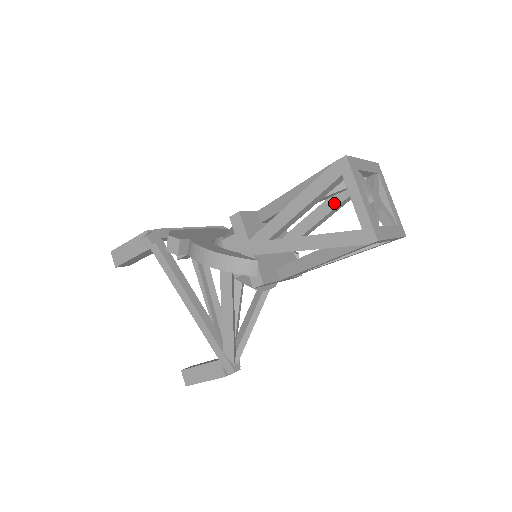
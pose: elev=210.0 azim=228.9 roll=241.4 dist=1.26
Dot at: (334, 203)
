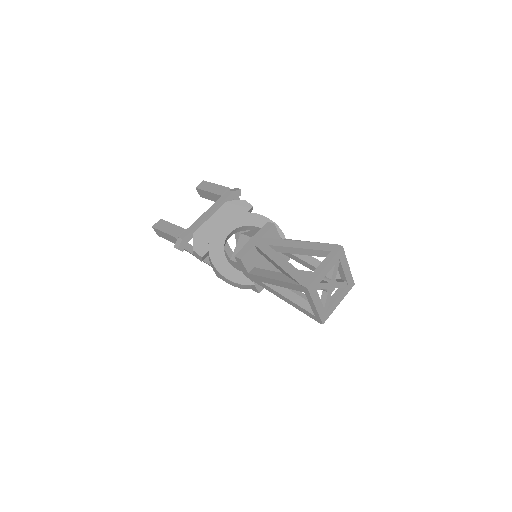
Dot at: occluded
